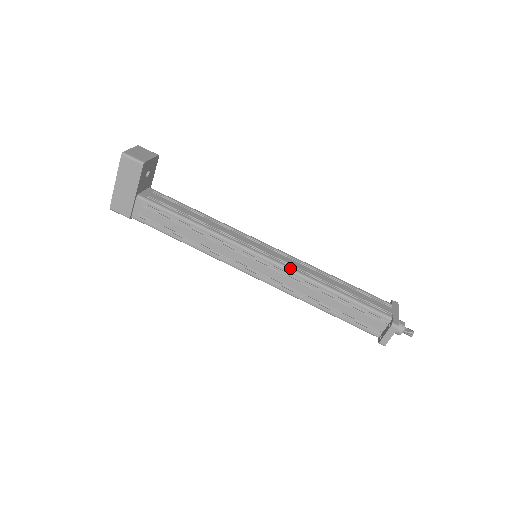
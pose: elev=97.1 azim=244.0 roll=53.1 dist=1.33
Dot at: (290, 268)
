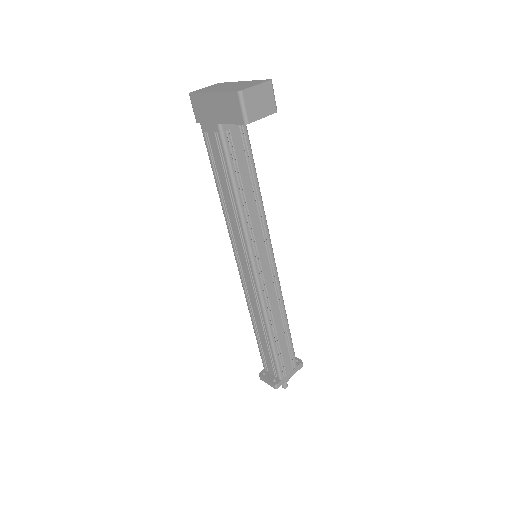
Dot at: (262, 297)
